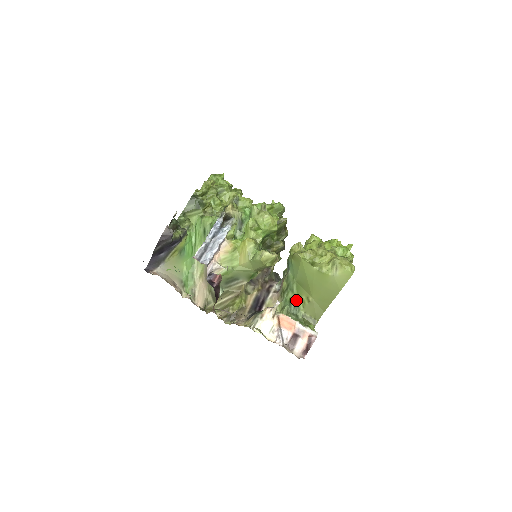
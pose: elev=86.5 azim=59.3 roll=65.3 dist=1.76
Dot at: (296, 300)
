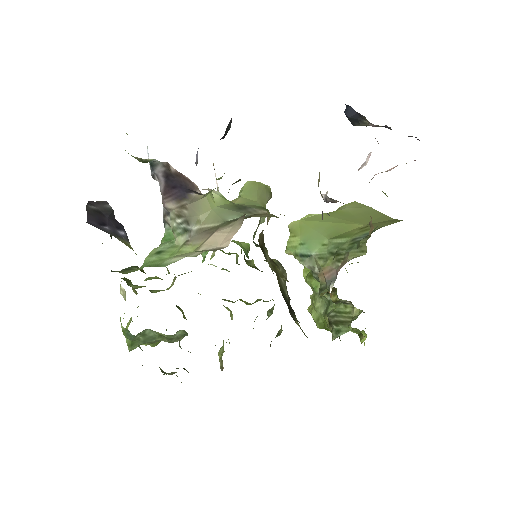
Dot at: (356, 237)
